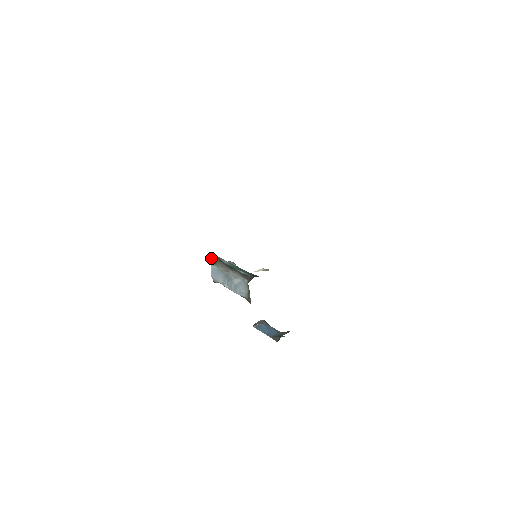
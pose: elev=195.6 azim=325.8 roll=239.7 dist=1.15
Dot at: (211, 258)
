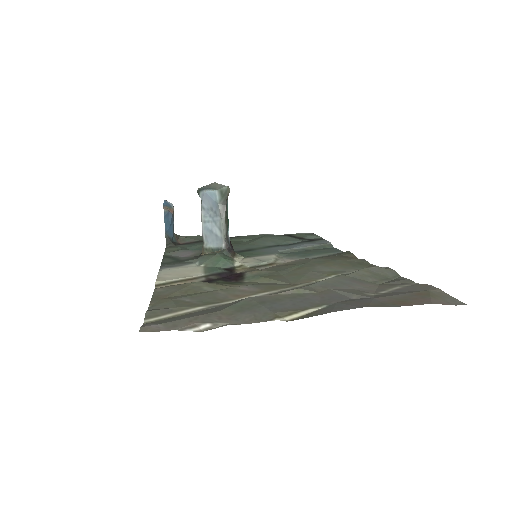
Dot at: (225, 188)
